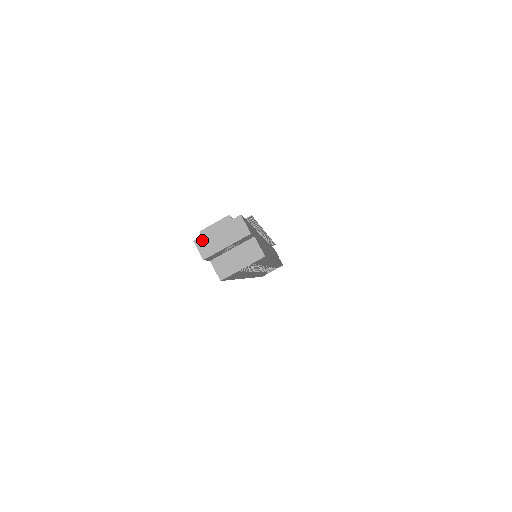
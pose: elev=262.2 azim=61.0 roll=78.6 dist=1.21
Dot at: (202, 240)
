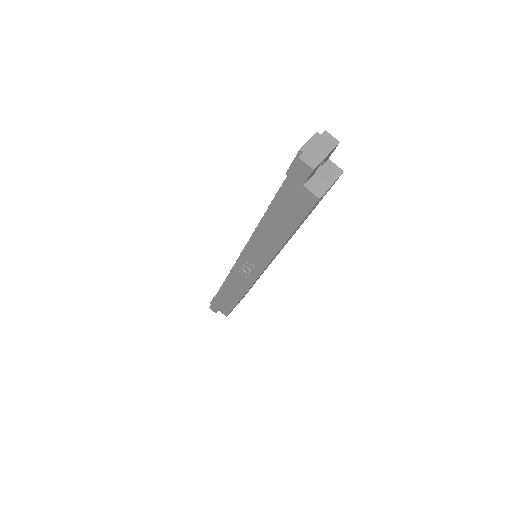
Dot at: (305, 155)
